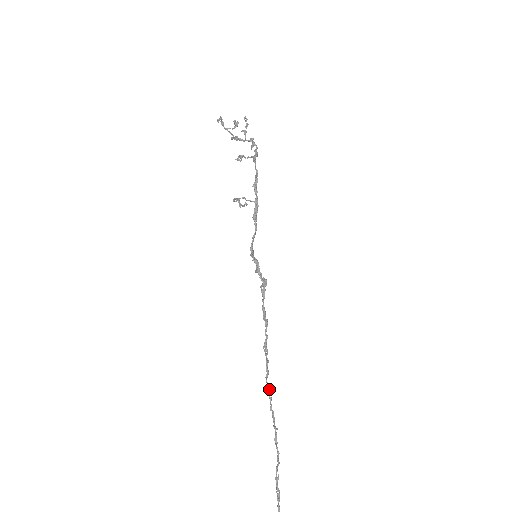
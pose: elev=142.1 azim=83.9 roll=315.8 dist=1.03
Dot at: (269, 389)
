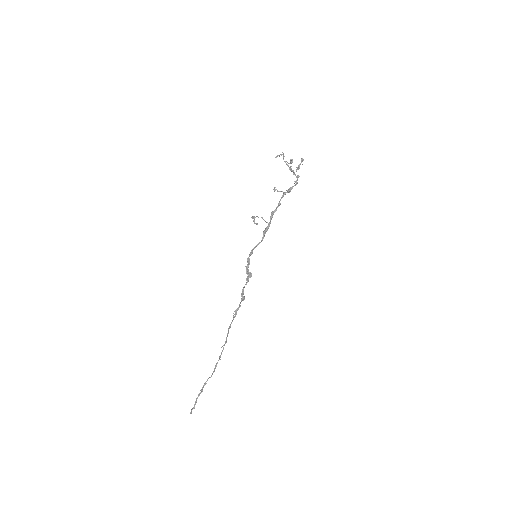
Dot at: (227, 336)
